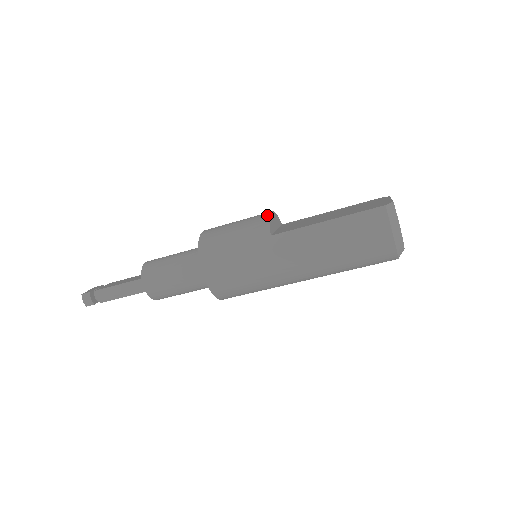
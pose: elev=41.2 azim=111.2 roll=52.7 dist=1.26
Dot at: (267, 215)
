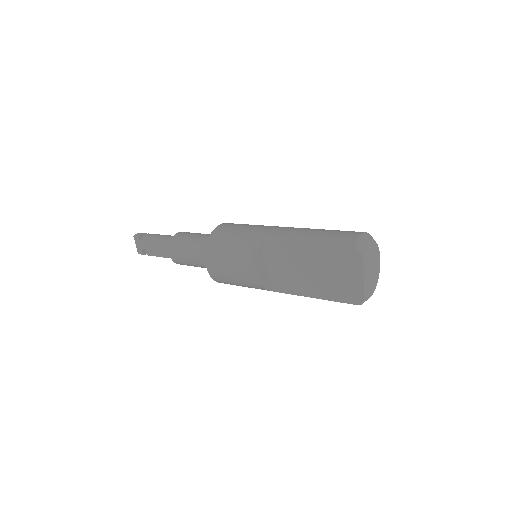
Dot at: (258, 280)
